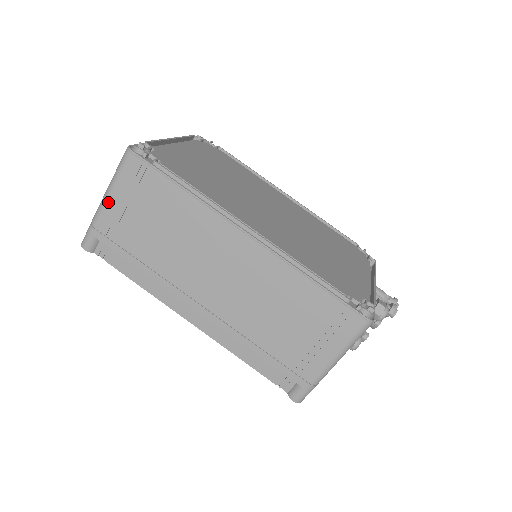
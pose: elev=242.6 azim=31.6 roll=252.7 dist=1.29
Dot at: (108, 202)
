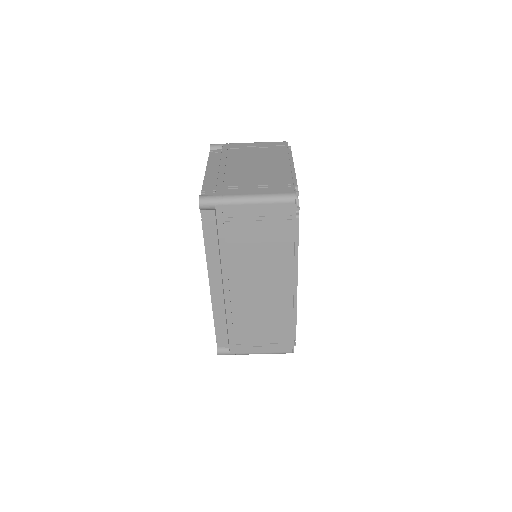
Dot at: (249, 205)
